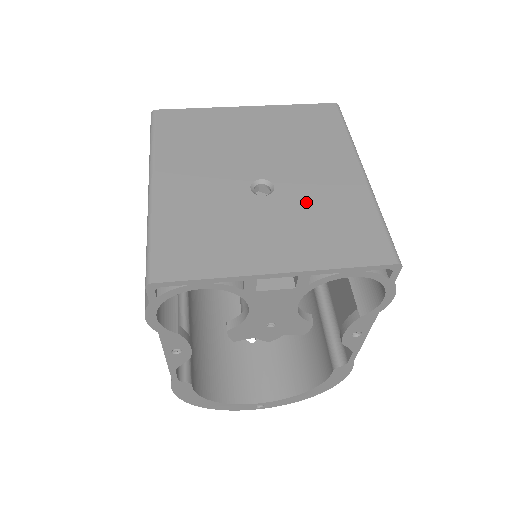
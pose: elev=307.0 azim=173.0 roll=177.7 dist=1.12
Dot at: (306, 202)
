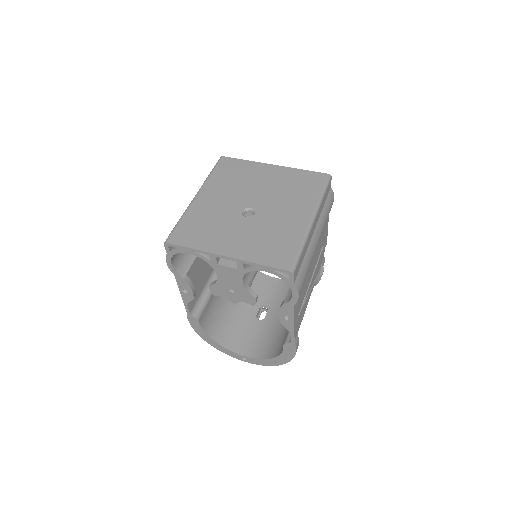
Dot at: (266, 226)
